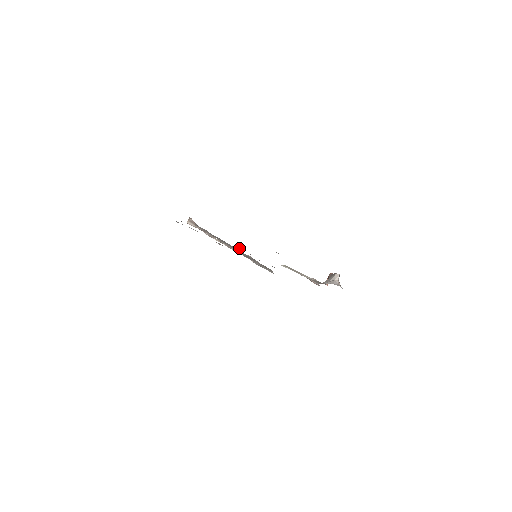
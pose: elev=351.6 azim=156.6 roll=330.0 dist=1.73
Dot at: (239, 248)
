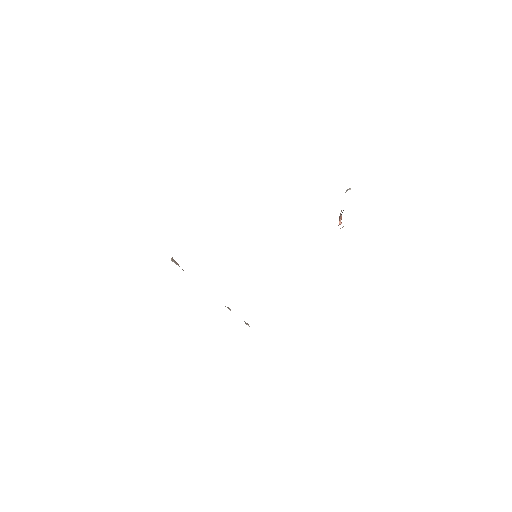
Dot at: occluded
